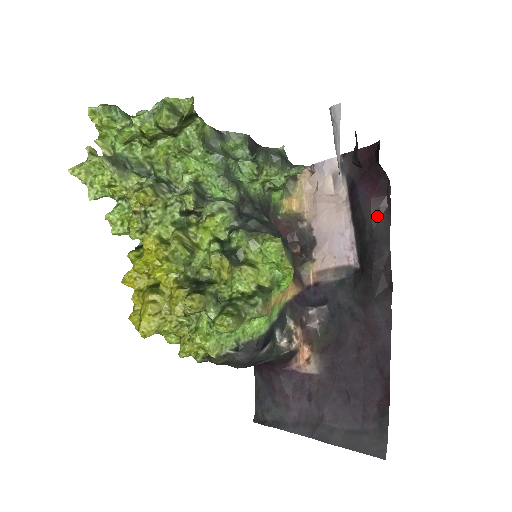
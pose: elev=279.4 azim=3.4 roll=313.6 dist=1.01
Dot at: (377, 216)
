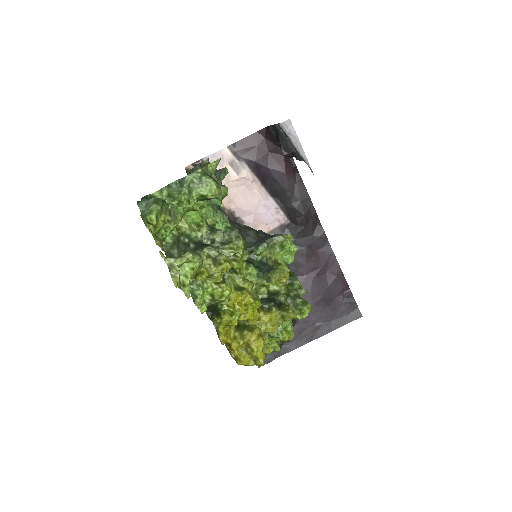
Dot at: (293, 184)
